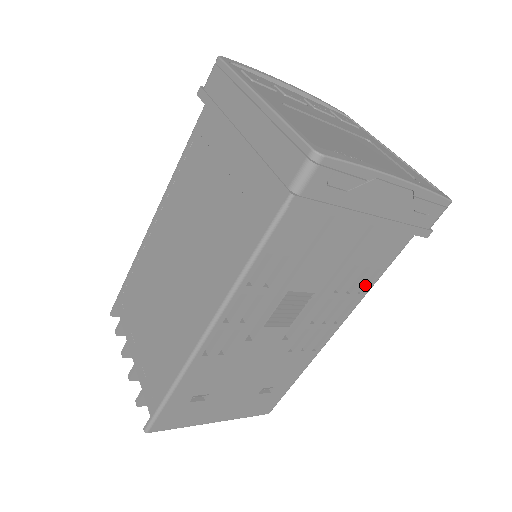
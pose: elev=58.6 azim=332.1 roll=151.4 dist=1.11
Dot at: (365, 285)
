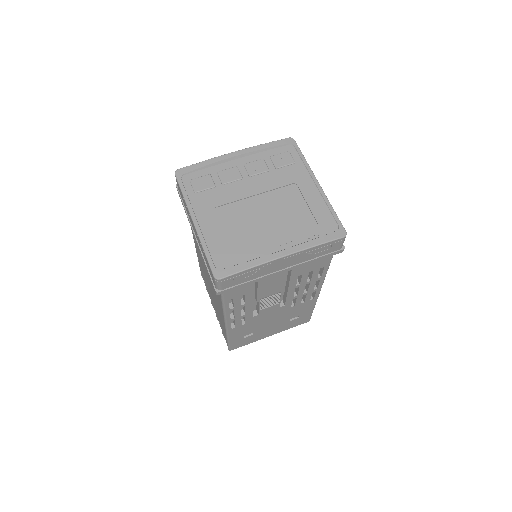
Dot at: (321, 272)
